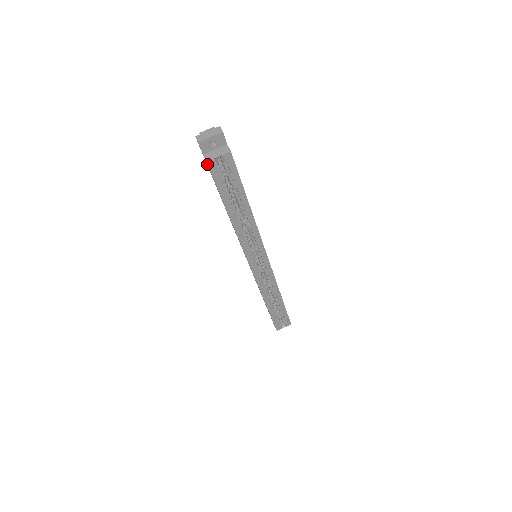
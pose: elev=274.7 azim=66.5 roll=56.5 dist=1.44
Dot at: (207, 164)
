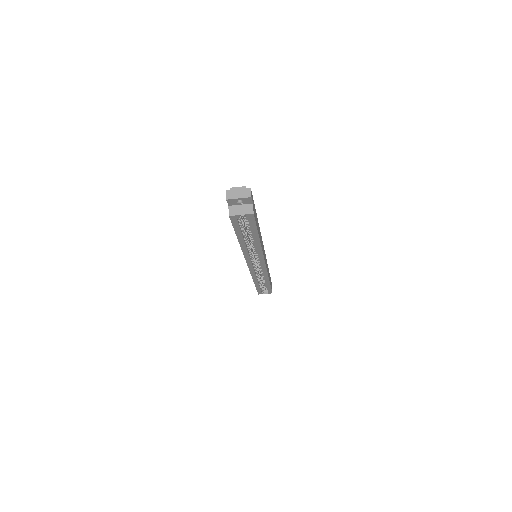
Dot at: (229, 217)
